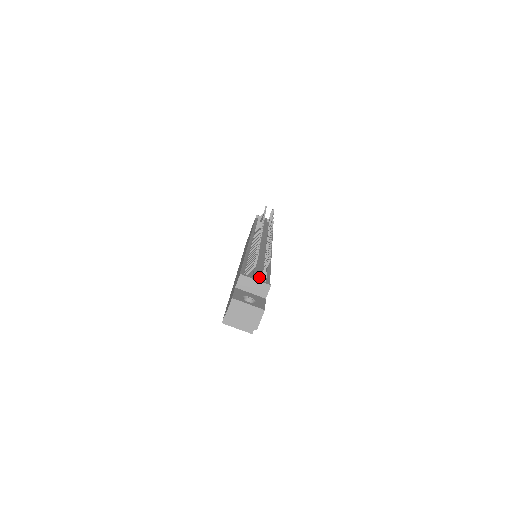
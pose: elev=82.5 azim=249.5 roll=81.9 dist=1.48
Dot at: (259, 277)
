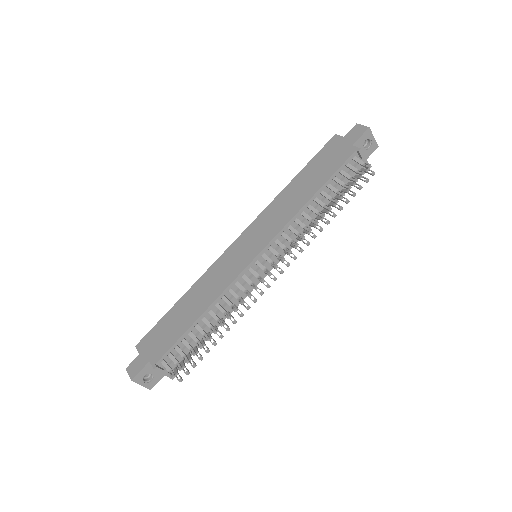
Dot at: (179, 358)
